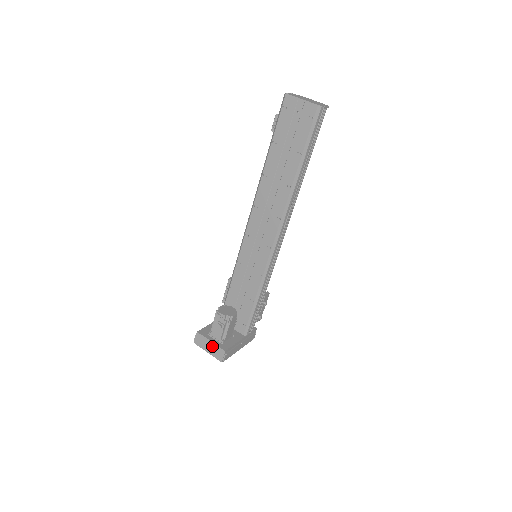
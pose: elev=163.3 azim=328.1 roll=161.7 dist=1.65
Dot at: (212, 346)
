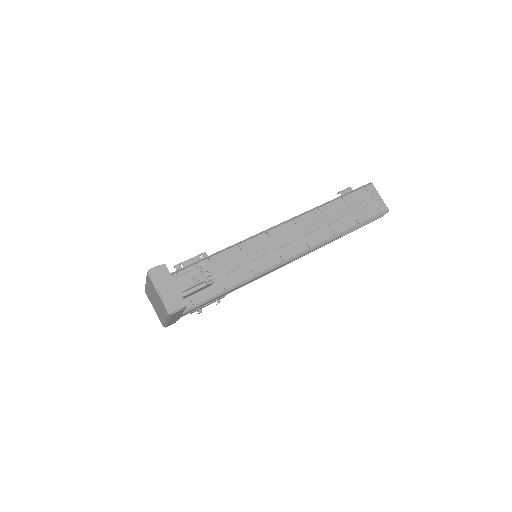
Dot at: (173, 290)
